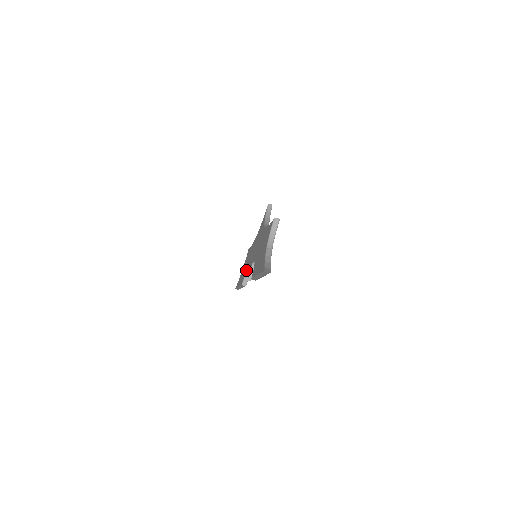
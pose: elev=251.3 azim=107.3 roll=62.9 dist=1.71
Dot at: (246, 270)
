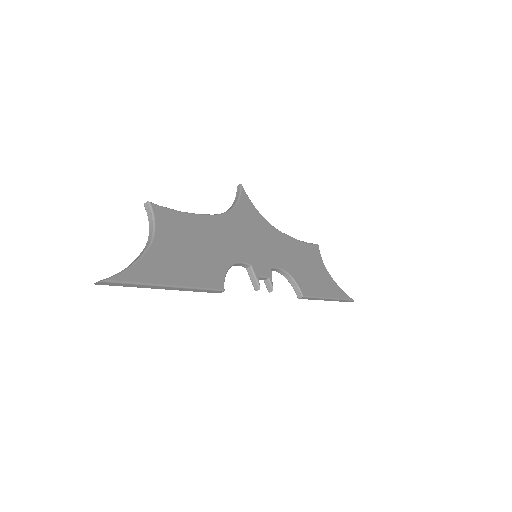
Dot at: occluded
